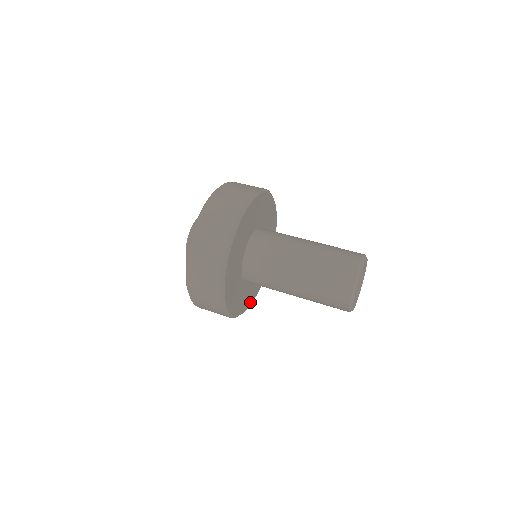
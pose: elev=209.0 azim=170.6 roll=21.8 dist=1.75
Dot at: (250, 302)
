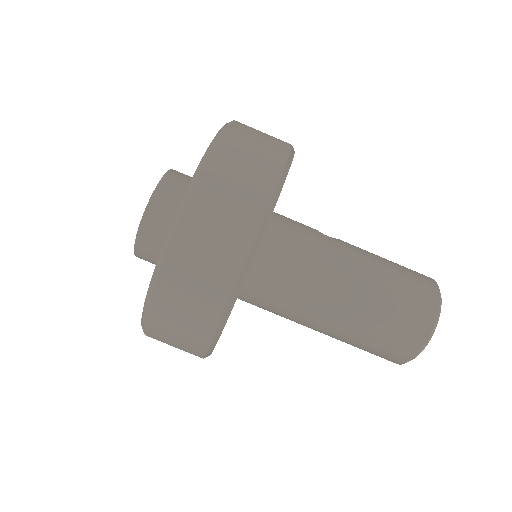
Dot at: occluded
